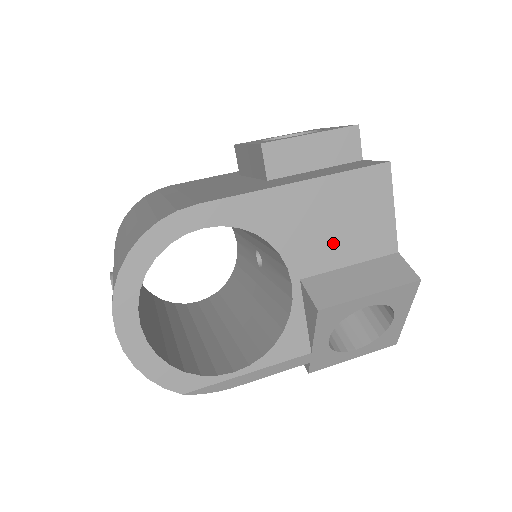
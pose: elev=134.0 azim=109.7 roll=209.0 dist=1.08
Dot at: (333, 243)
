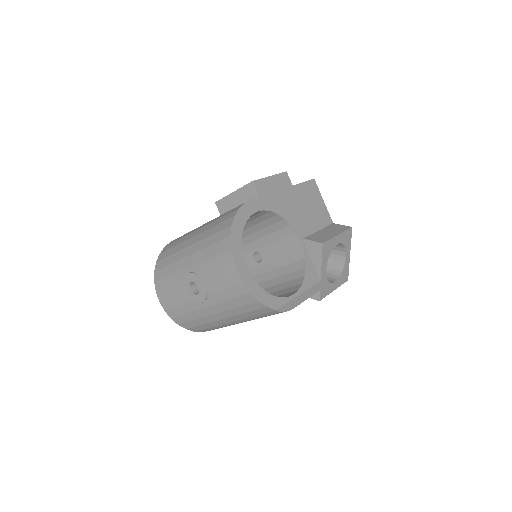
Dot at: (308, 219)
